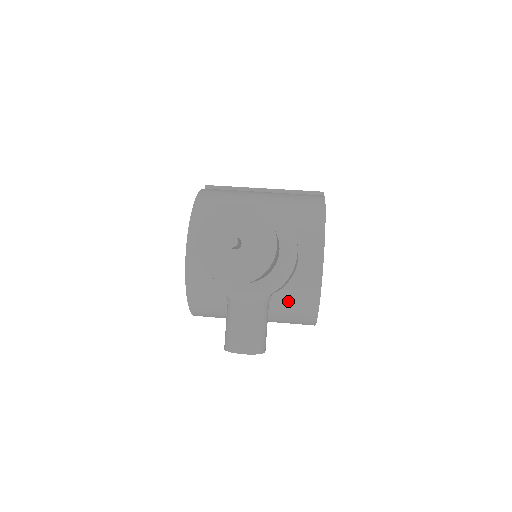
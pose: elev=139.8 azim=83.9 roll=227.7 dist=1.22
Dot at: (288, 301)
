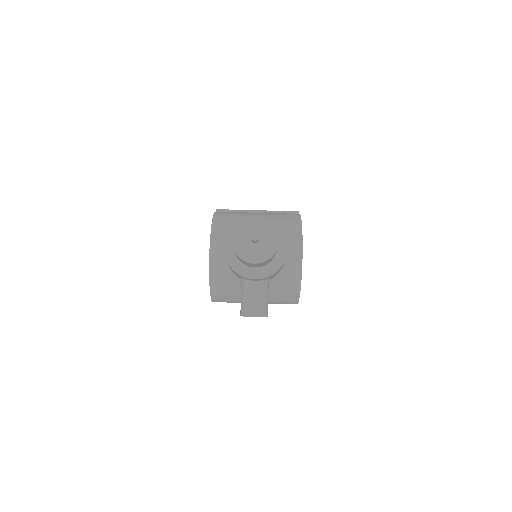
Dot at: (280, 285)
